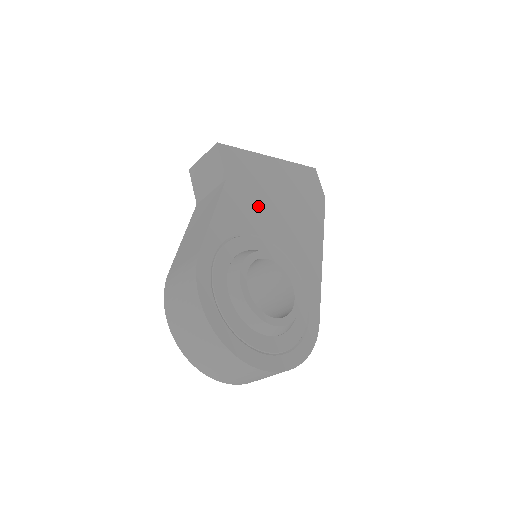
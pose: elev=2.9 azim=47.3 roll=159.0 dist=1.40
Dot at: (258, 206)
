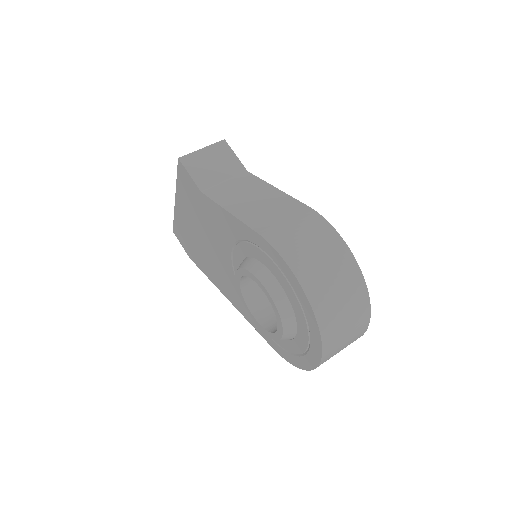
Dot at: occluded
